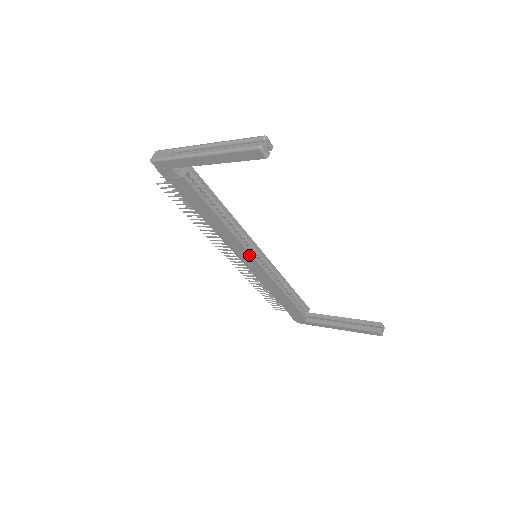
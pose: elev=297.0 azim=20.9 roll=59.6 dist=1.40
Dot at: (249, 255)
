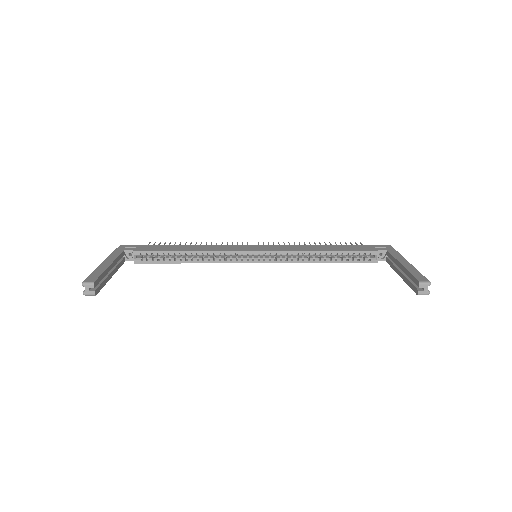
Dot at: (245, 262)
